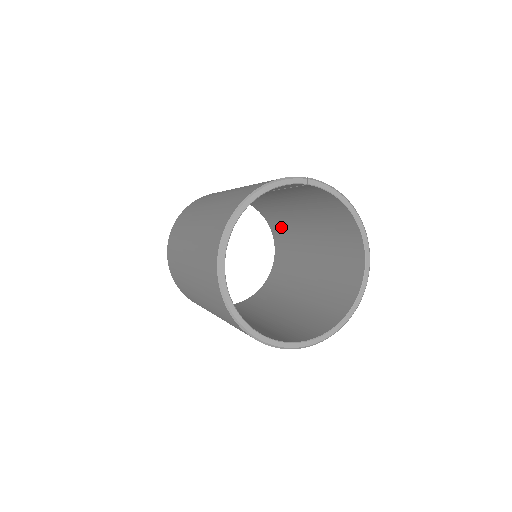
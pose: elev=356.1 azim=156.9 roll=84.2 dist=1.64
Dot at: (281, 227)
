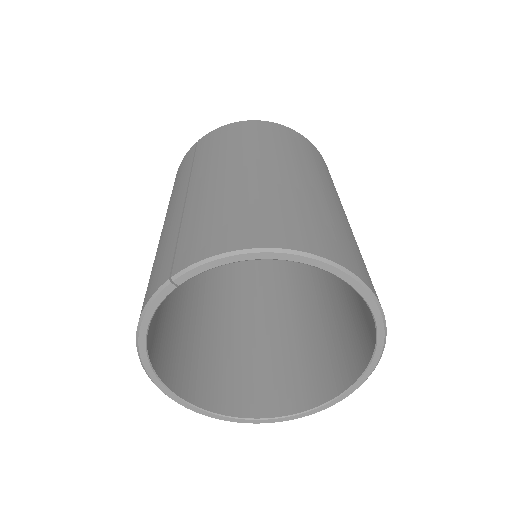
Dot at: occluded
